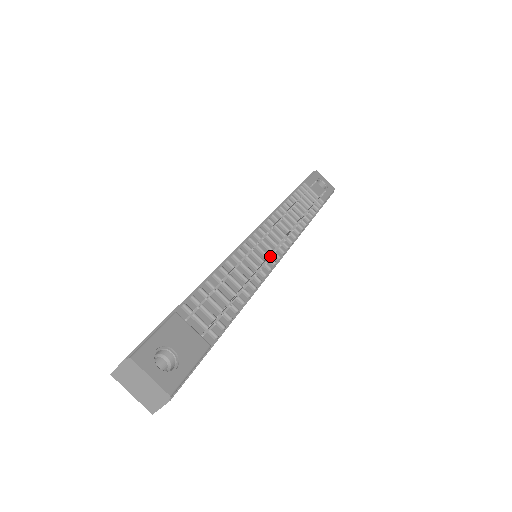
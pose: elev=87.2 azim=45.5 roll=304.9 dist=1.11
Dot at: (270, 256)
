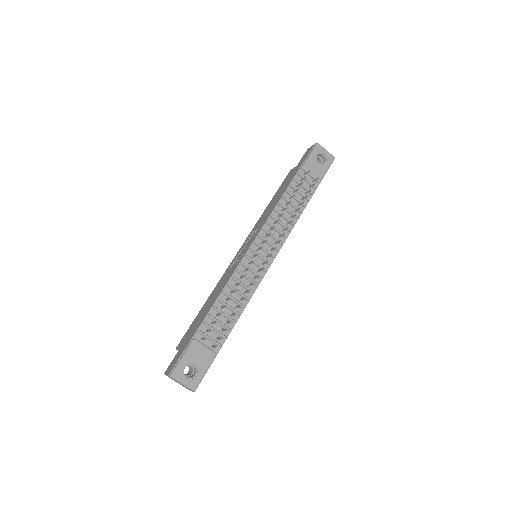
Dot at: (258, 276)
